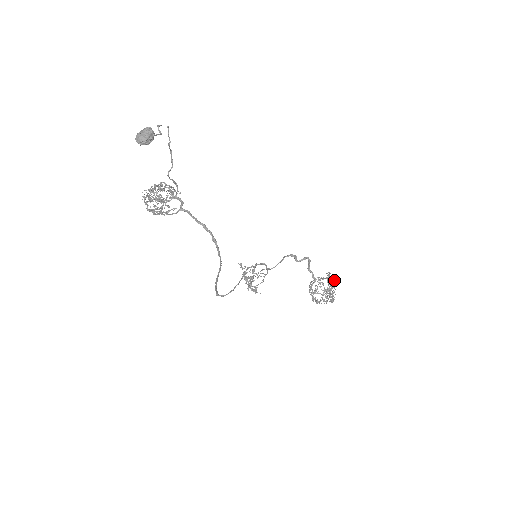
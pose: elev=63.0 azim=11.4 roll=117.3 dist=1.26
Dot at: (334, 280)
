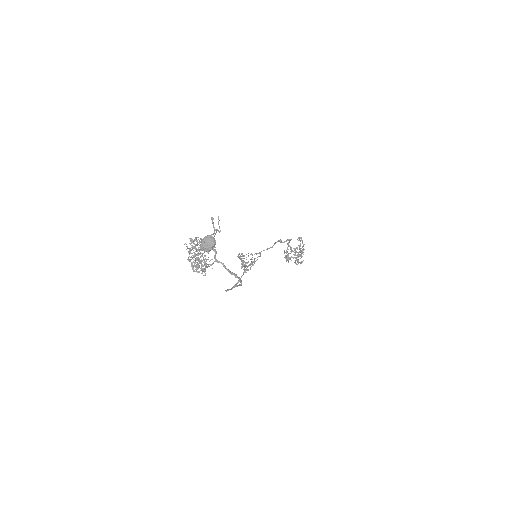
Dot at: occluded
